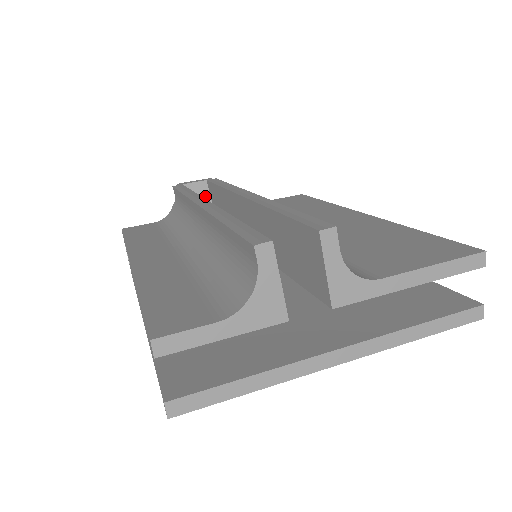
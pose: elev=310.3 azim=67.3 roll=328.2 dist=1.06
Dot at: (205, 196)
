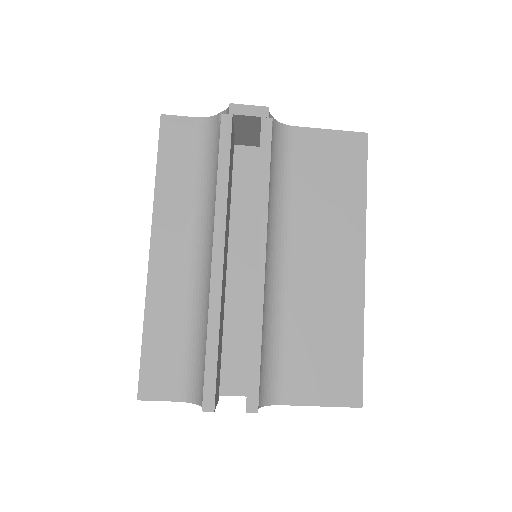
Dot at: (255, 124)
